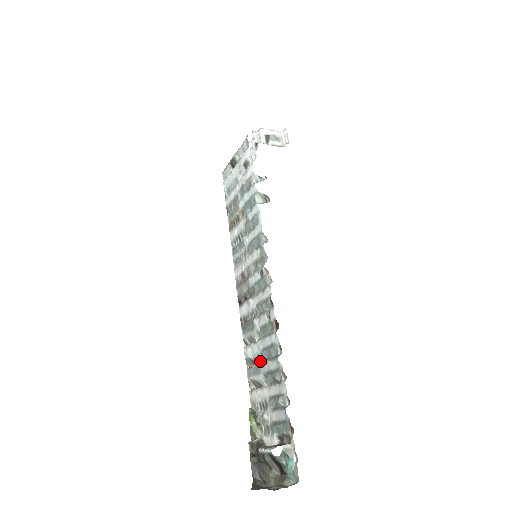
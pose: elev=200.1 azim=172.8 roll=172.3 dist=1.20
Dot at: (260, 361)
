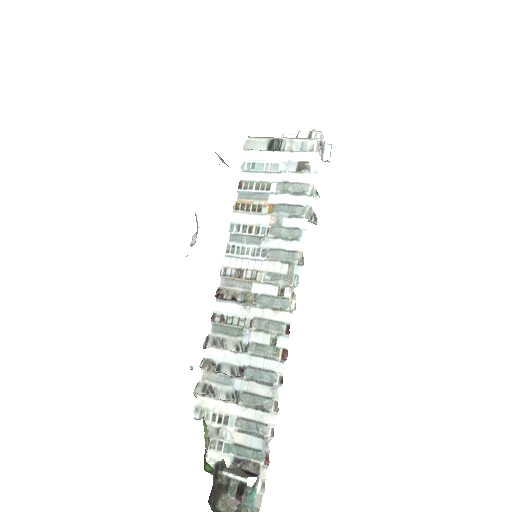
Dot at: (226, 369)
